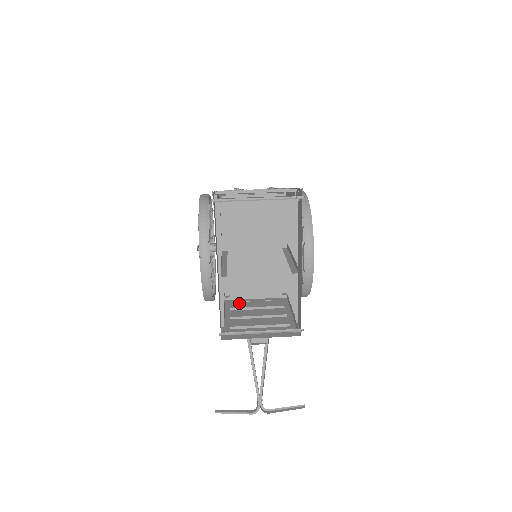
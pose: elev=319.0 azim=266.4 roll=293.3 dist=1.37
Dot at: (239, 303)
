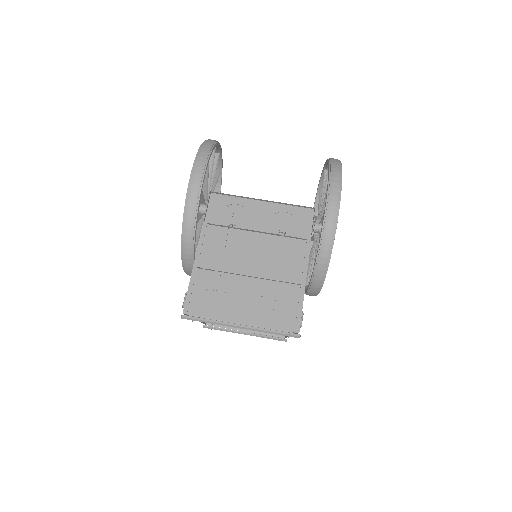
Dot at: occluded
